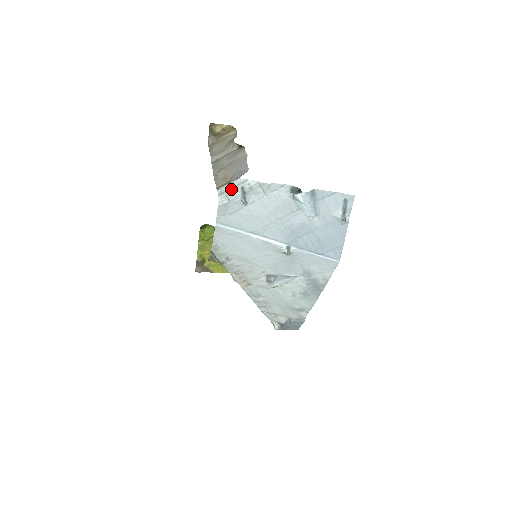
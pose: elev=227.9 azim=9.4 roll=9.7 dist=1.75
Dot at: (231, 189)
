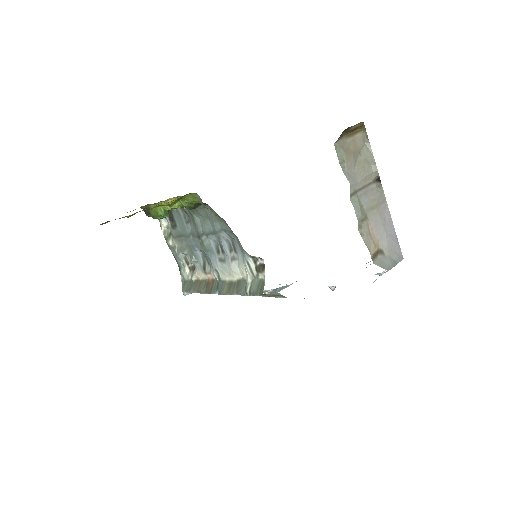
Dot at: occluded
